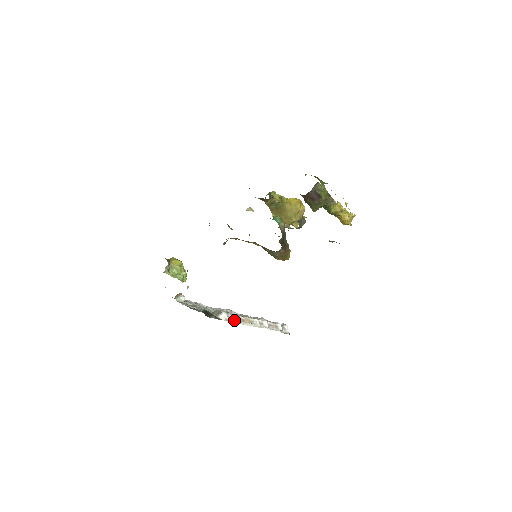
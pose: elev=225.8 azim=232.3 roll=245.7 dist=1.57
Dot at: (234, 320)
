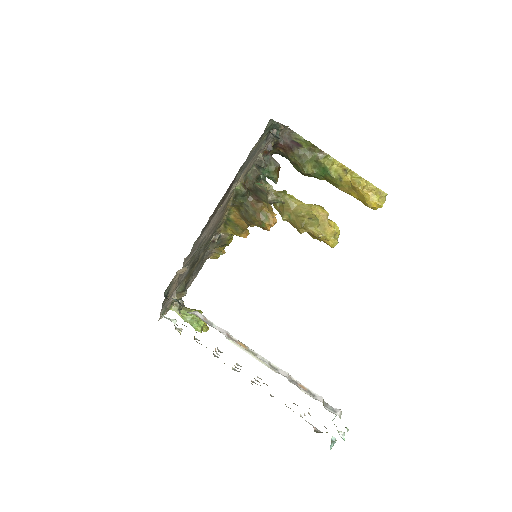
Dot at: (214, 327)
